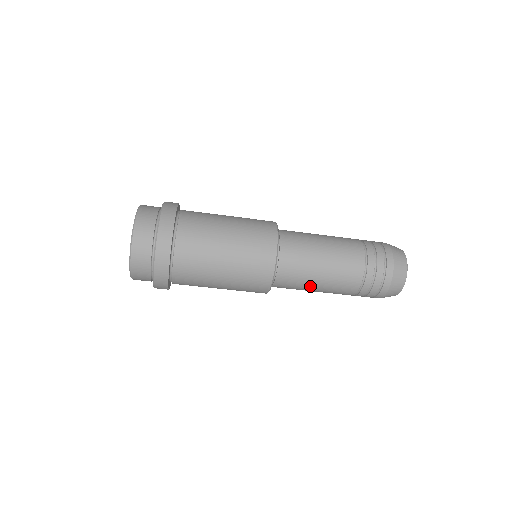
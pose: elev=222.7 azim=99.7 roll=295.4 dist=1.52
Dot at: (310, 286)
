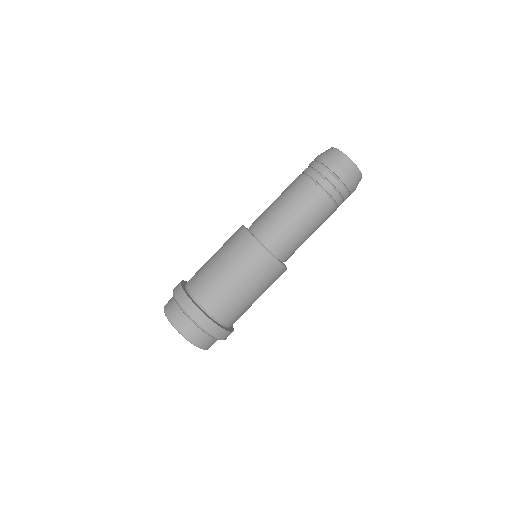
Dot at: (276, 209)
